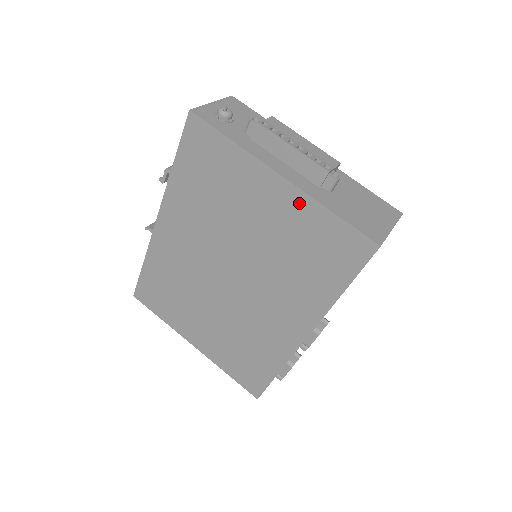
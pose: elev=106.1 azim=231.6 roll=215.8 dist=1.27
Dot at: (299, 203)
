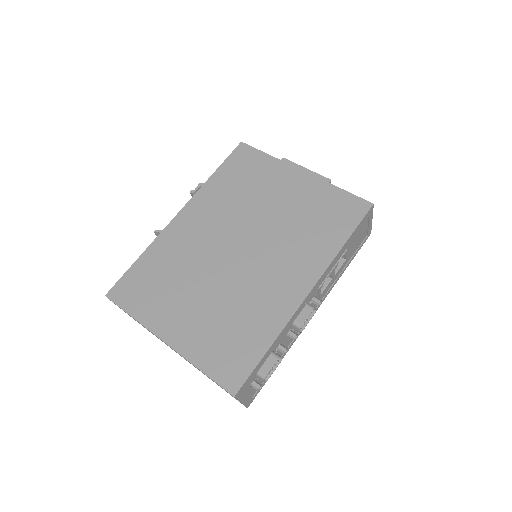
Dot at: (314, 185)
